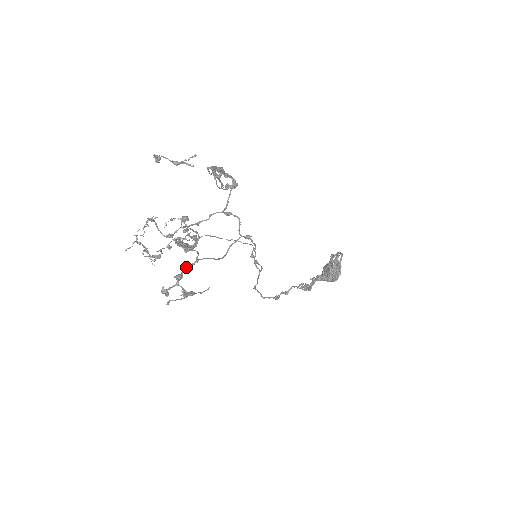
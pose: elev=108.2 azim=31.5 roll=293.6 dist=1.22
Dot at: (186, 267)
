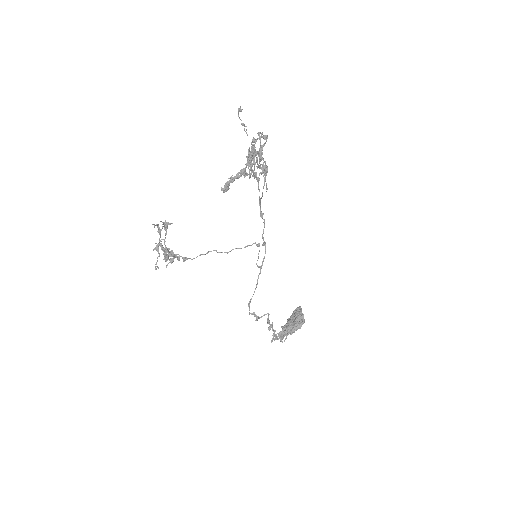
Dot at: (260, 158)
